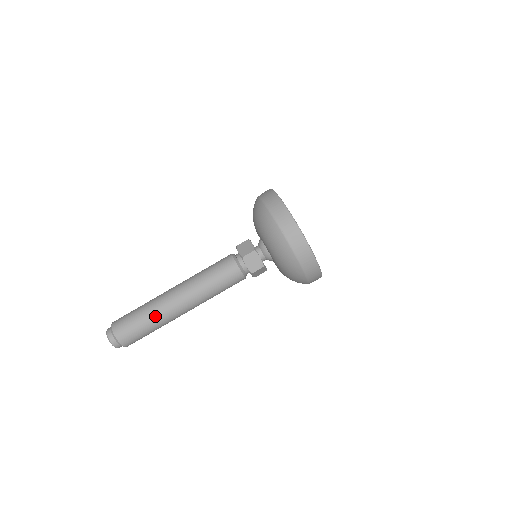
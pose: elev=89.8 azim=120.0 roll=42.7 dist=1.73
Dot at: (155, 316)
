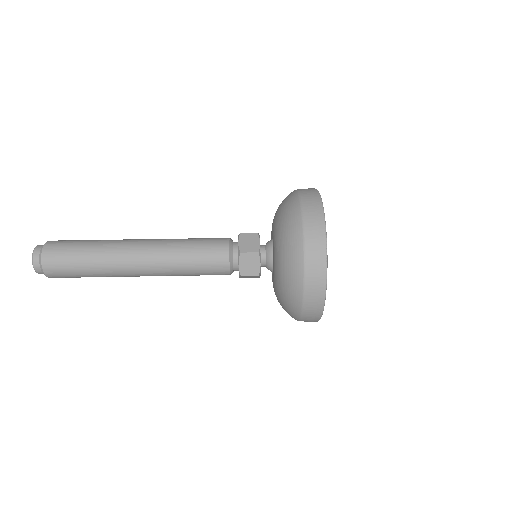
Dot at: (101, 263)
